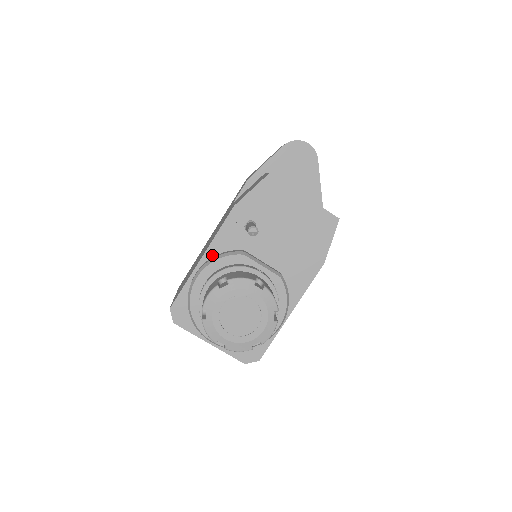
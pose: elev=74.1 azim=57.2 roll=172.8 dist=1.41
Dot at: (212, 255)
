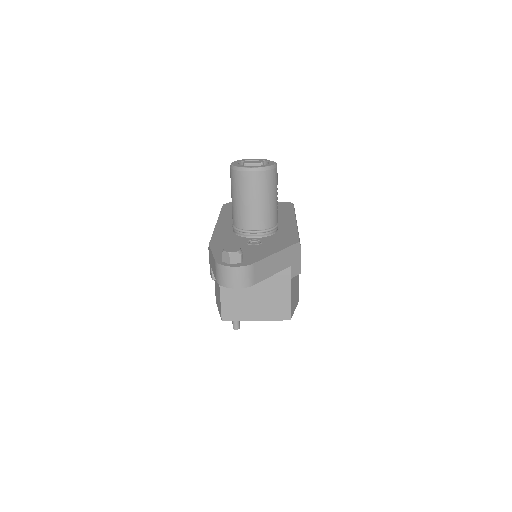
Dot at: occluded
